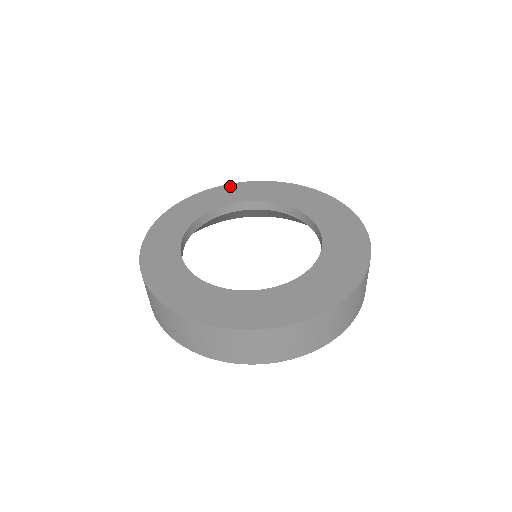
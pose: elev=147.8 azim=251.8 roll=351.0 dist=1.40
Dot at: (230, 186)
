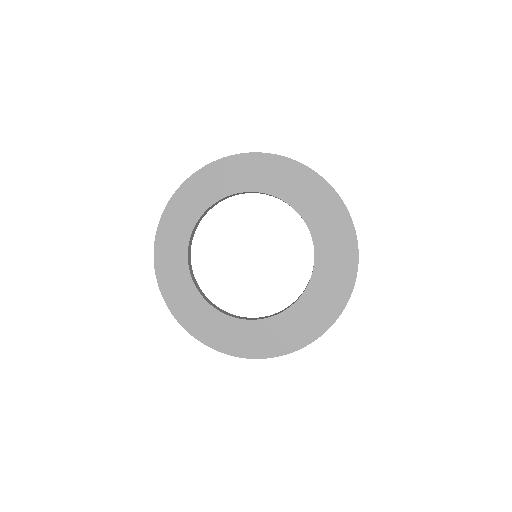
Dot at: (211, 168)
